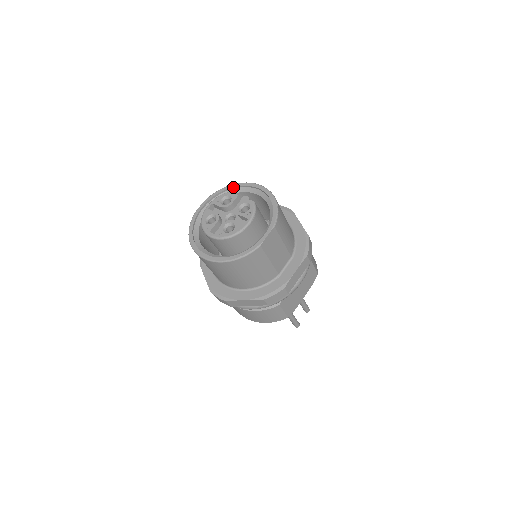
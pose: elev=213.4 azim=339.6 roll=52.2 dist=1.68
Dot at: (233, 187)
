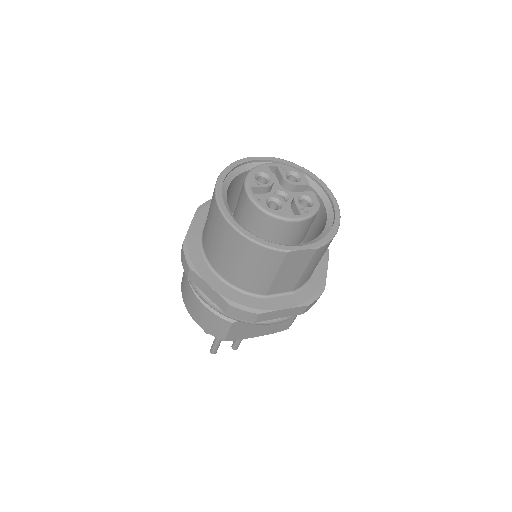
Dot at: (307, 173)
